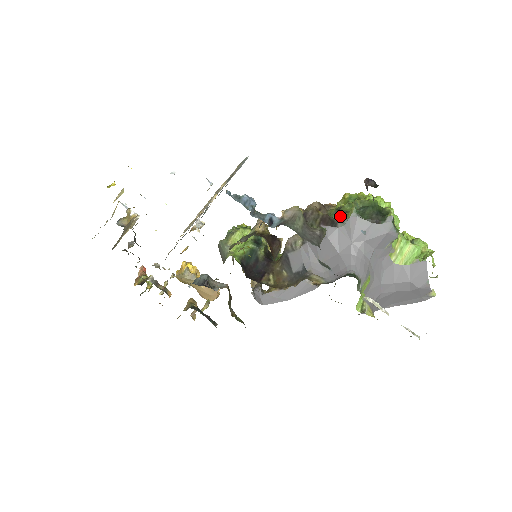
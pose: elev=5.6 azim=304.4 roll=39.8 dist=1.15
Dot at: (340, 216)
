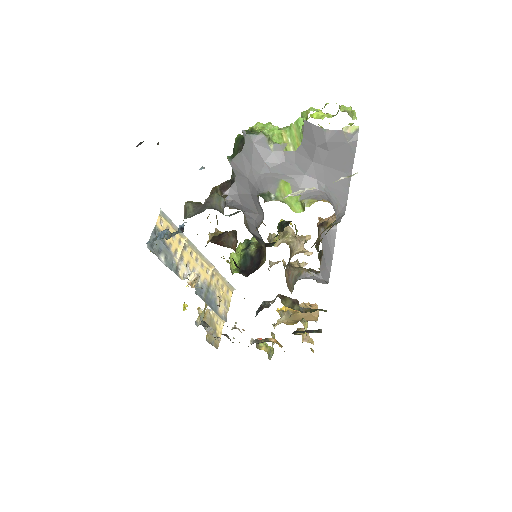
Dot at: (233, 172)
